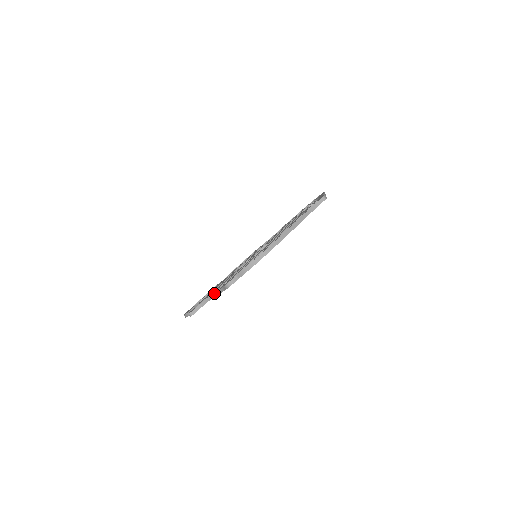
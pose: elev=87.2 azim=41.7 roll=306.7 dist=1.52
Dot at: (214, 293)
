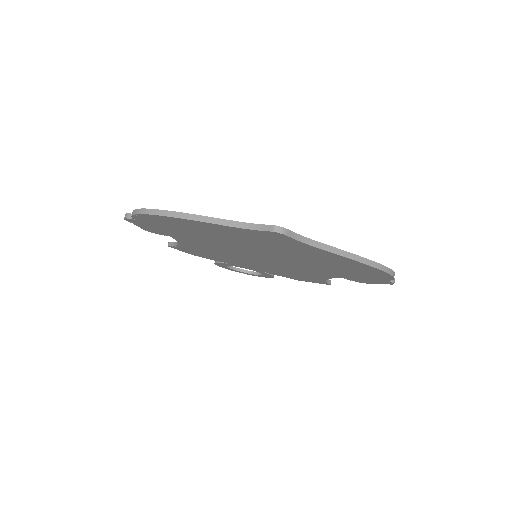
Dot at: occluded
